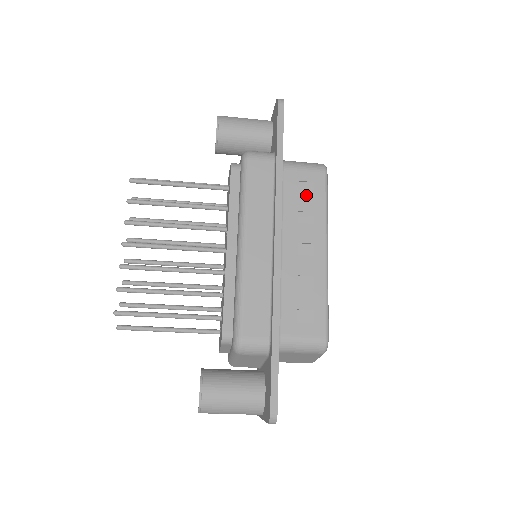
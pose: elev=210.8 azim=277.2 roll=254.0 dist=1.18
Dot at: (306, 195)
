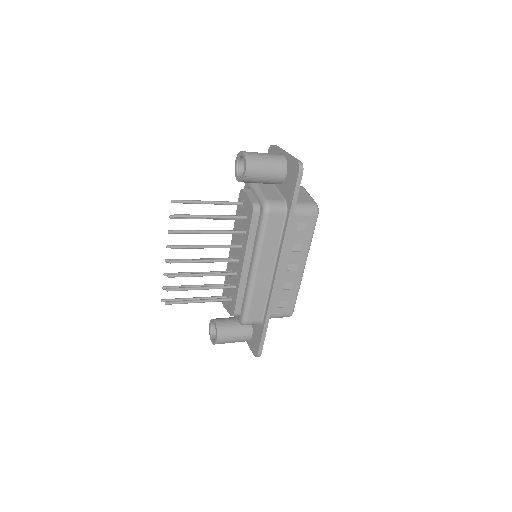
Dot at: (301, 233)
